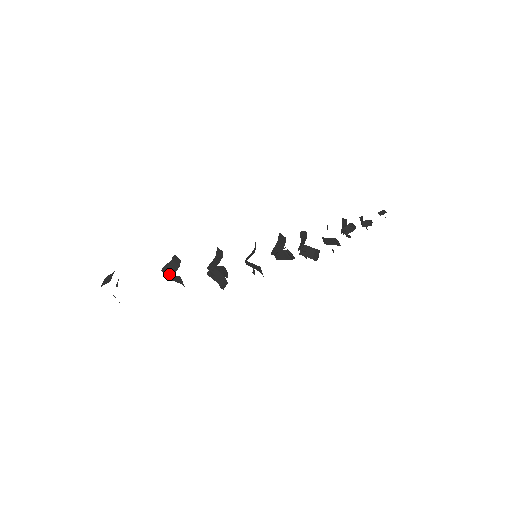
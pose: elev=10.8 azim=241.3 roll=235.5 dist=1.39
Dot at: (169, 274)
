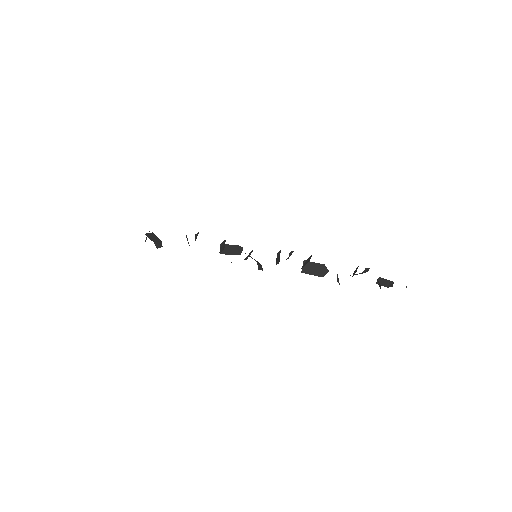
Dot at: occluded
